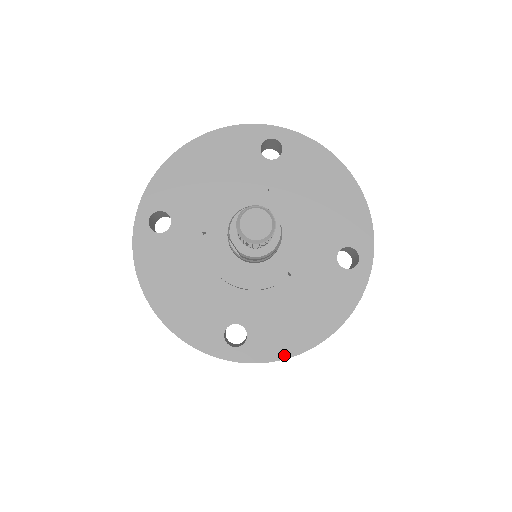
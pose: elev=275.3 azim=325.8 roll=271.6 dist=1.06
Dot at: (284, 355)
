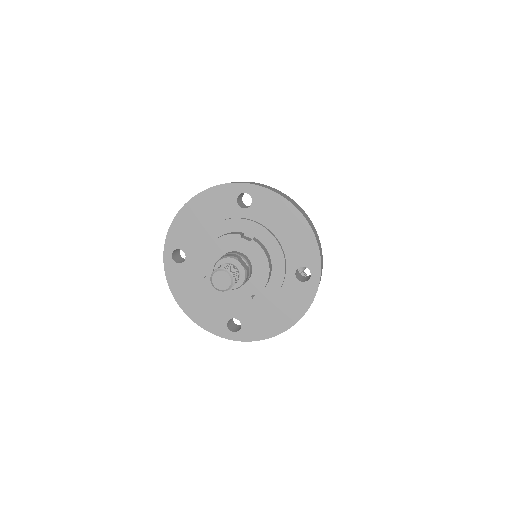
Dot at: (265, 337)
